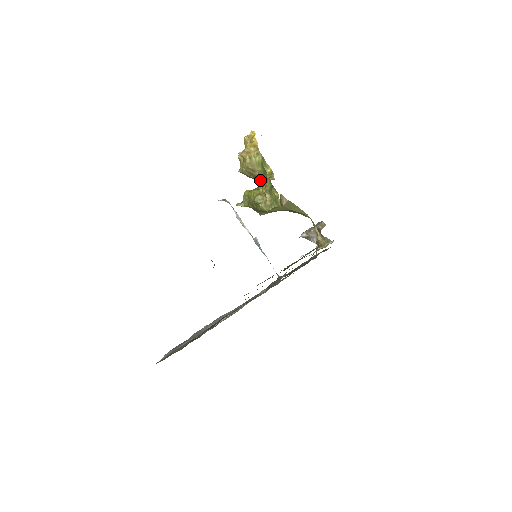
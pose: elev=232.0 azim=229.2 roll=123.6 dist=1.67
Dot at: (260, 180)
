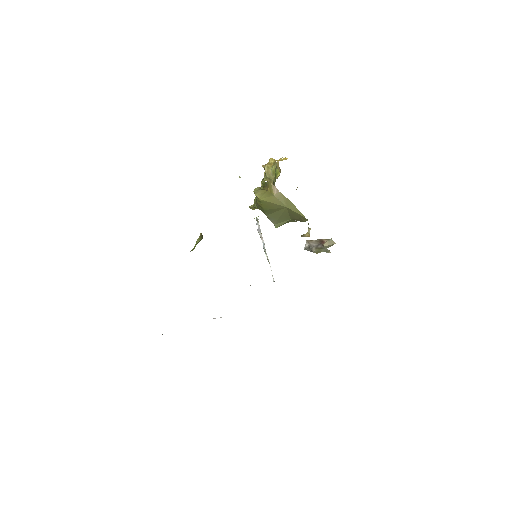
Dot at: occluded
